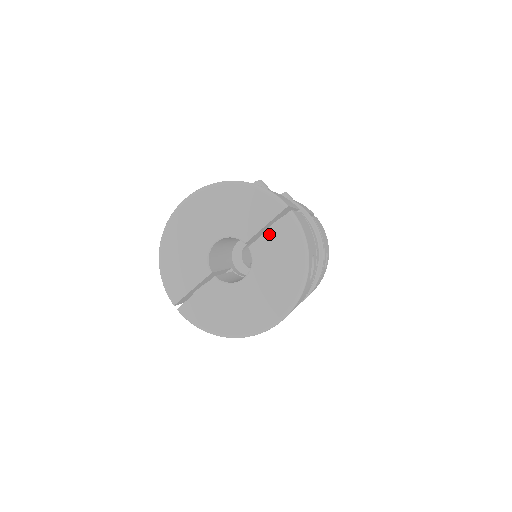
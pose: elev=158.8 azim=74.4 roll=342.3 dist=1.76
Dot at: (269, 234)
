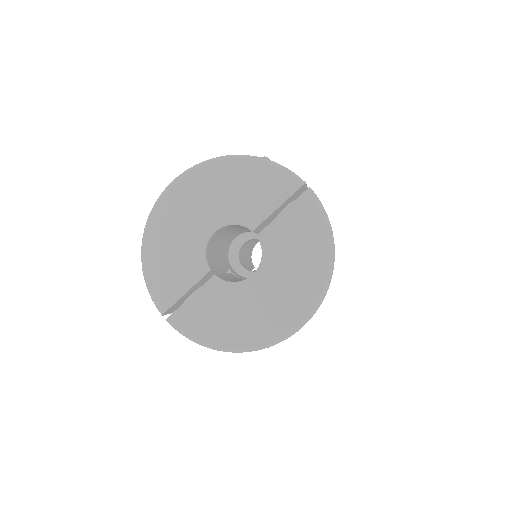
Dot at: (283, 218)
